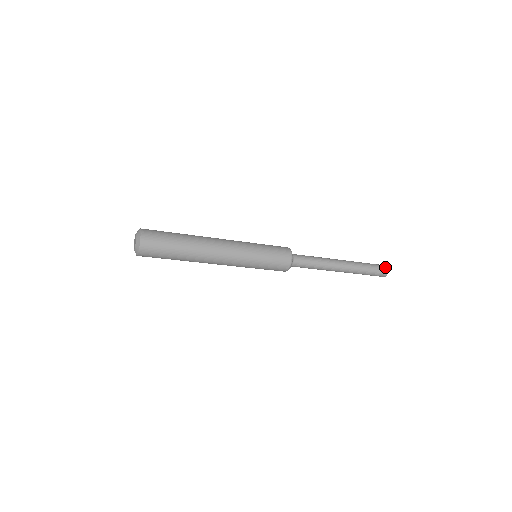
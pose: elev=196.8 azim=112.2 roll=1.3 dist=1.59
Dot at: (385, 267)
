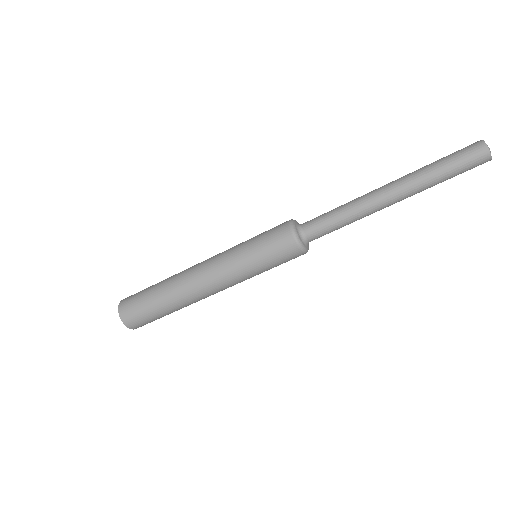
Dot at: (475, 143)
